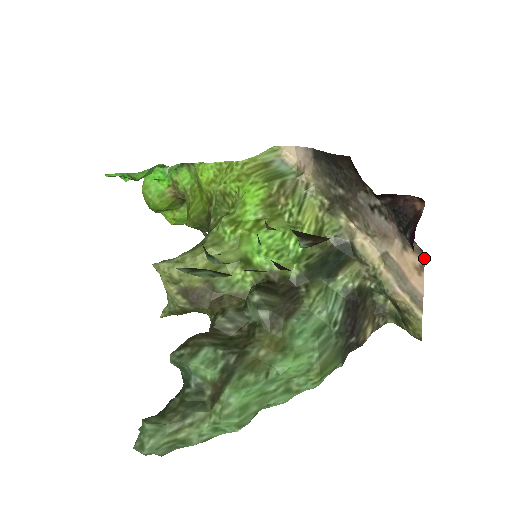
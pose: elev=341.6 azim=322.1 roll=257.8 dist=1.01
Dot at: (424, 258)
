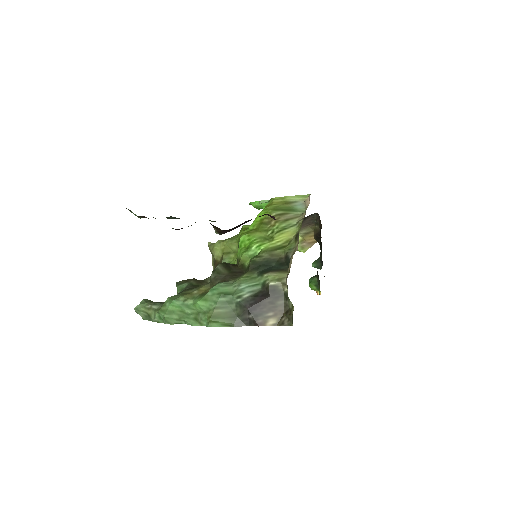
Dot at: occluded
